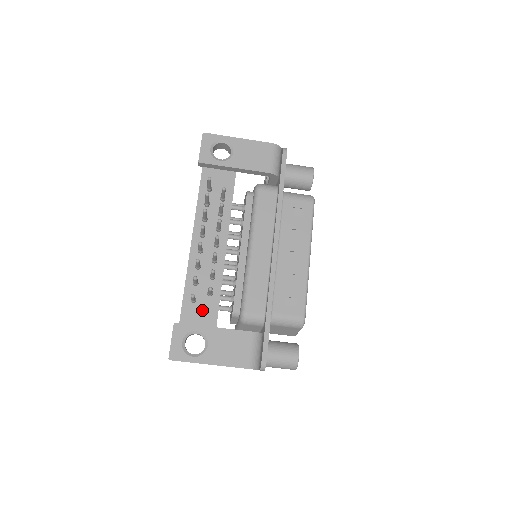
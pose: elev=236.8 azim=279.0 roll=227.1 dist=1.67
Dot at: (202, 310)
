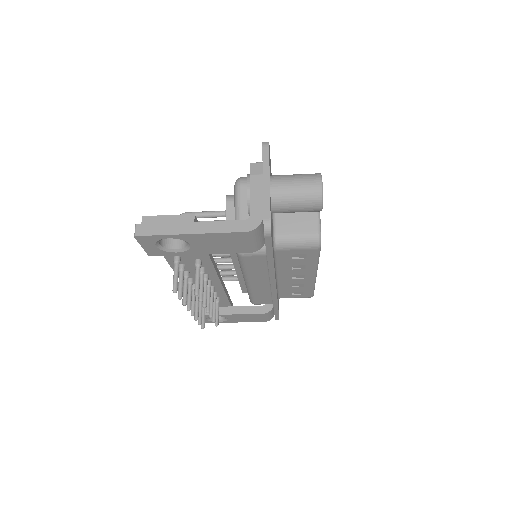
Dot at: occluded
